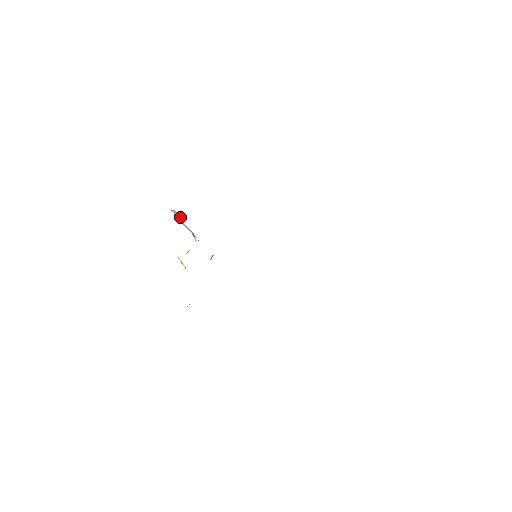
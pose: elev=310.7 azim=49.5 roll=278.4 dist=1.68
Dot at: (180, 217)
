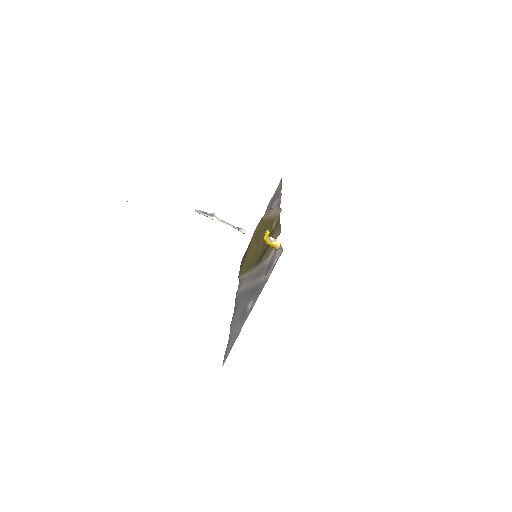
Dot at: (213, 214)
